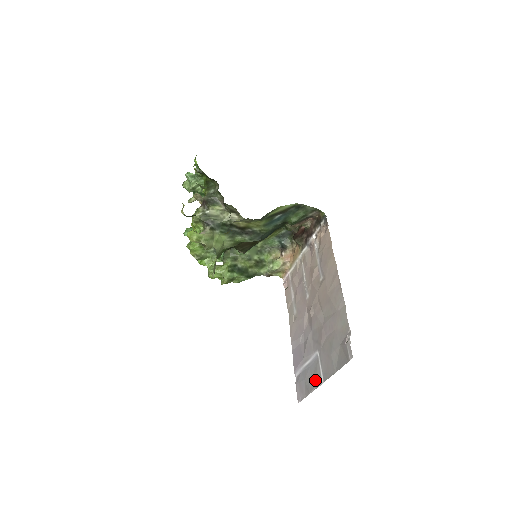
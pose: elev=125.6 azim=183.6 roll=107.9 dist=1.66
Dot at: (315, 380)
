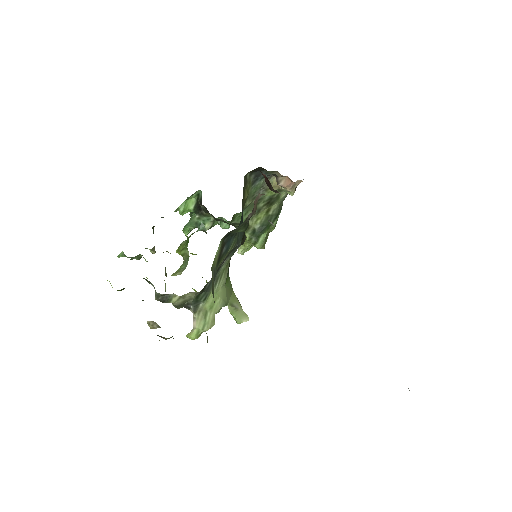
Dot at: occluded
